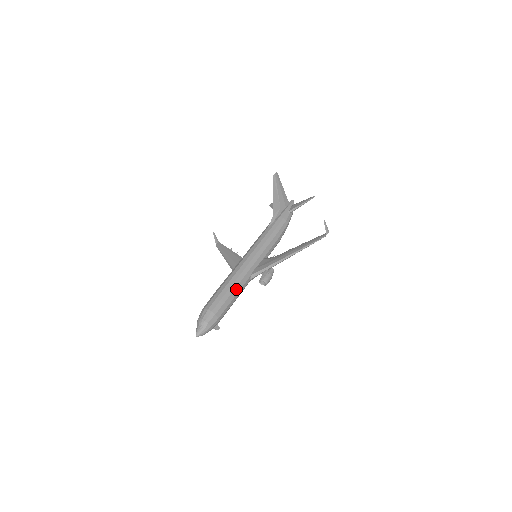
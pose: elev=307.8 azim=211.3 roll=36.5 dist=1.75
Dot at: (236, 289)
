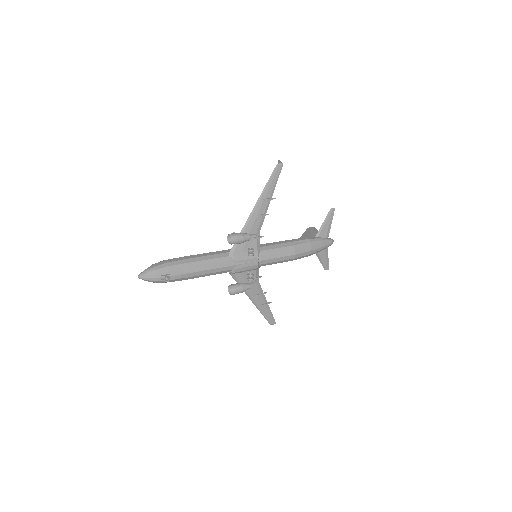
Dot at: (204, 254)
